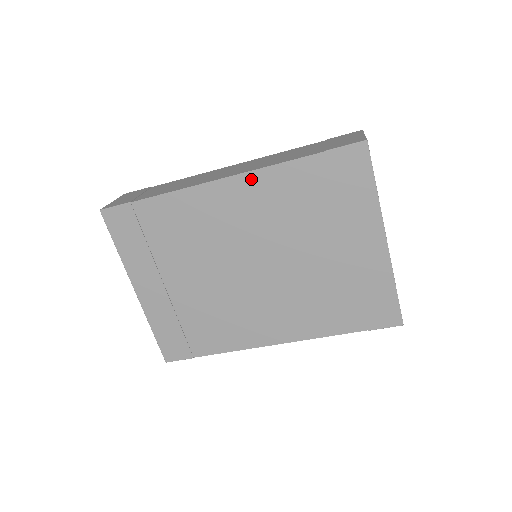
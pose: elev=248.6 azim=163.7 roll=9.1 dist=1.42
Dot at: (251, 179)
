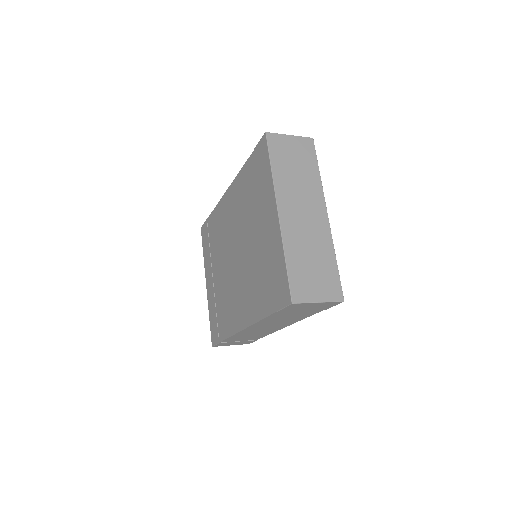
Dot at: (234, 185)
